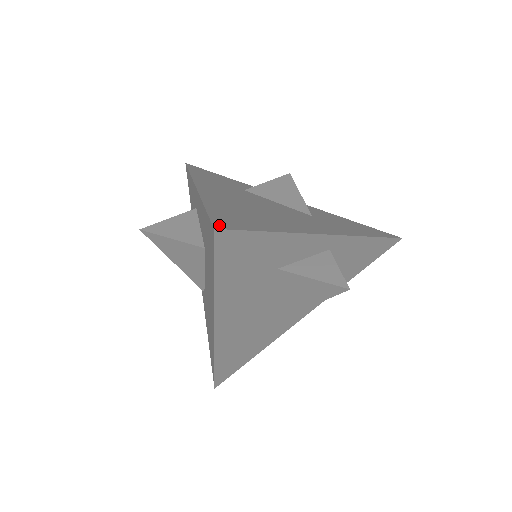
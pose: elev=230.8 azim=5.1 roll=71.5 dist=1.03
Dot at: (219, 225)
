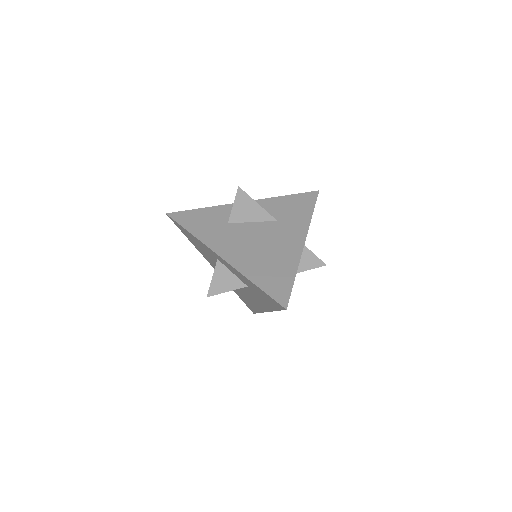
Dot at: (283, 303)
